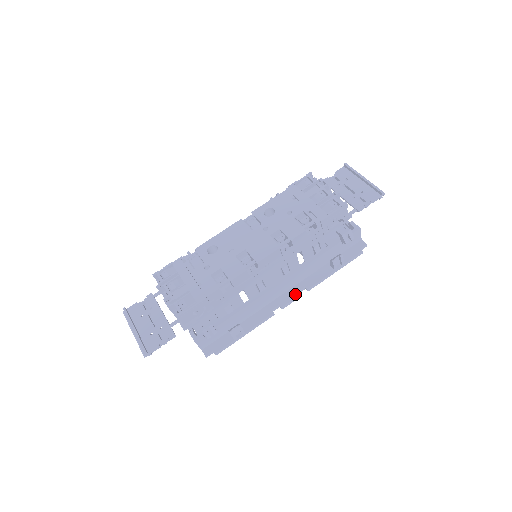
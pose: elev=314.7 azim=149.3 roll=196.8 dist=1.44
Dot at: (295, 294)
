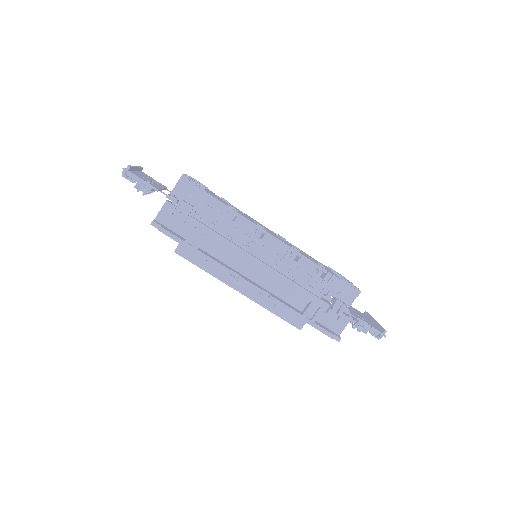
Dot at: (259, 286)
